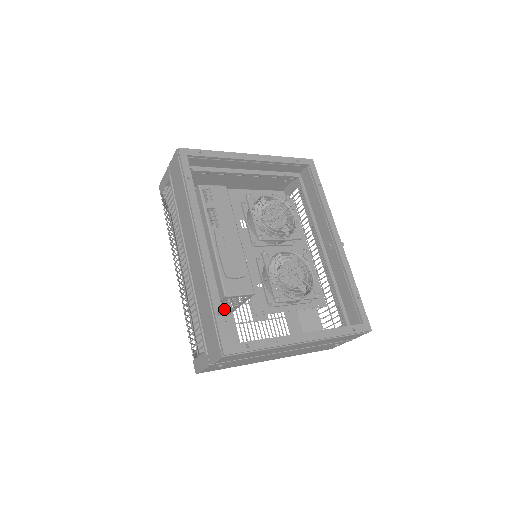
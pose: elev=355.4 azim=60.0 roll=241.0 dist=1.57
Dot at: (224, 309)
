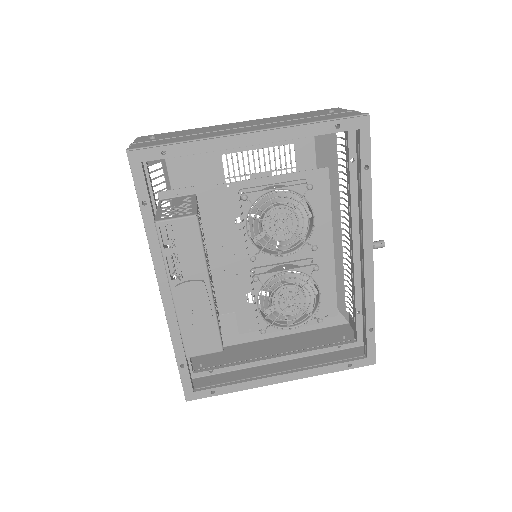
Dot at: occluded
